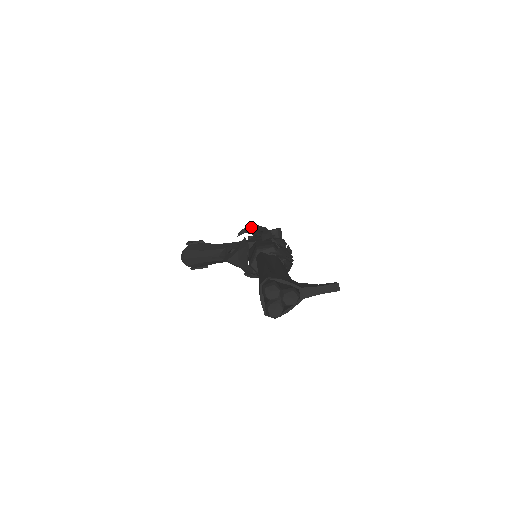
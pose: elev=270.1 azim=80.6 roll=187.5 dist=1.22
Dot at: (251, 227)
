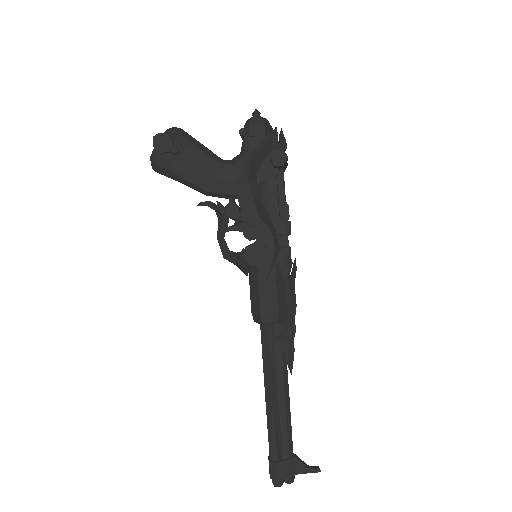
Dot at: (251, 222)
